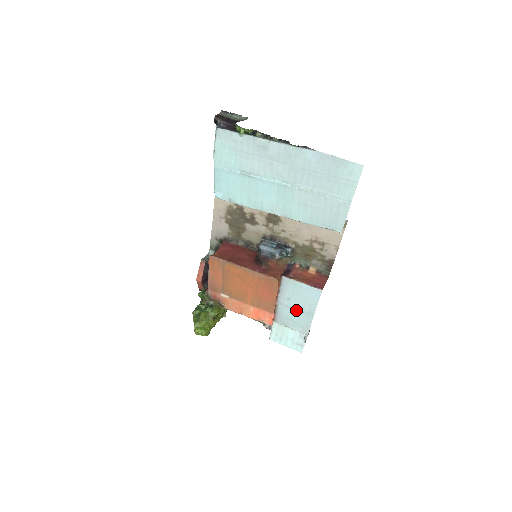
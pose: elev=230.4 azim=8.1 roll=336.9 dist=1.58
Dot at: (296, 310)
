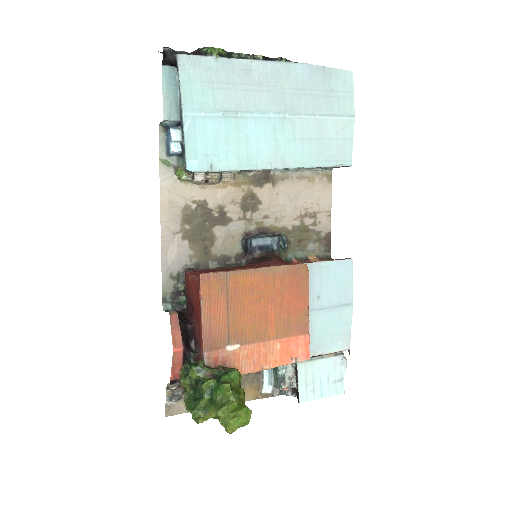
Dot at: (331, 310)
